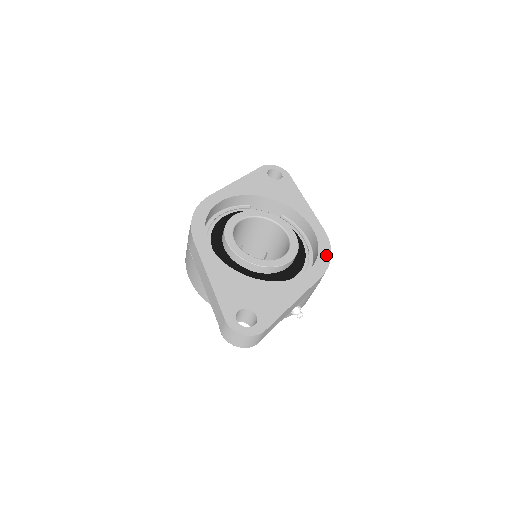
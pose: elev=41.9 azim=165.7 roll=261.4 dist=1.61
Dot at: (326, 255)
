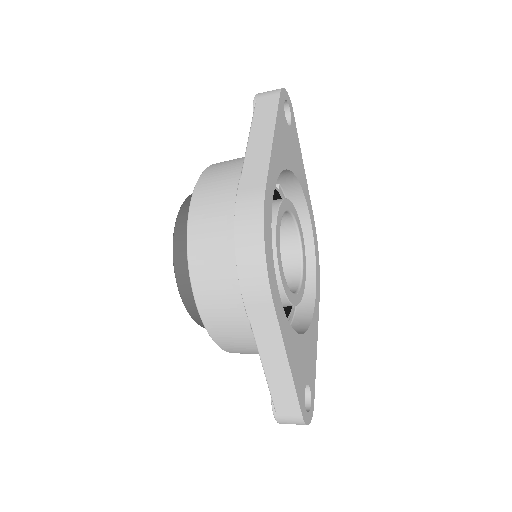
Dot at: (318, 261)
